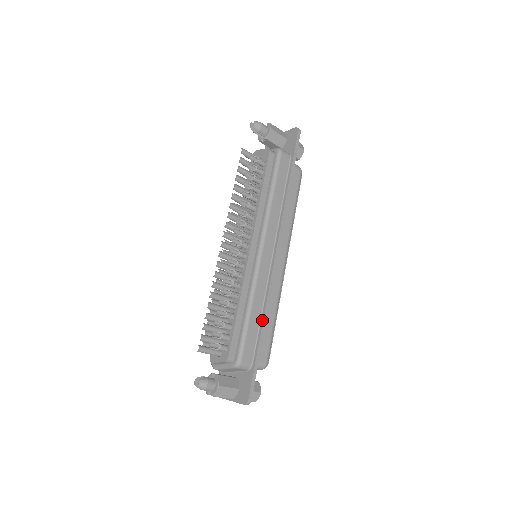
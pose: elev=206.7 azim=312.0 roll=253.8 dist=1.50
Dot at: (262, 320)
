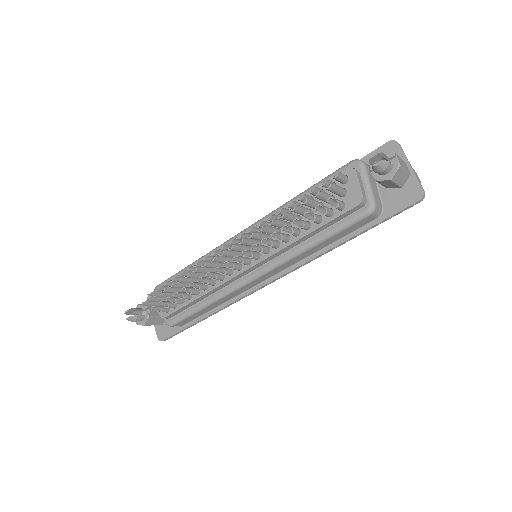
Dot at: (213, 312)
